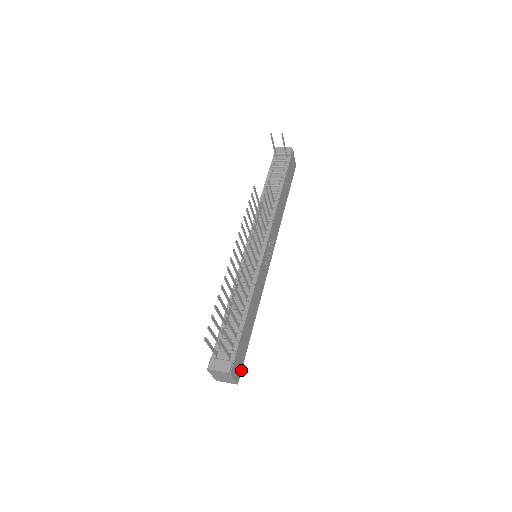
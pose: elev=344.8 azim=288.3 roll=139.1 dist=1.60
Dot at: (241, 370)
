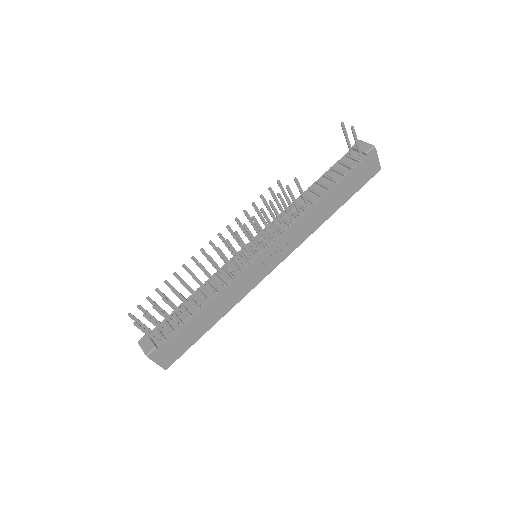
Dot at: (176, 359)
